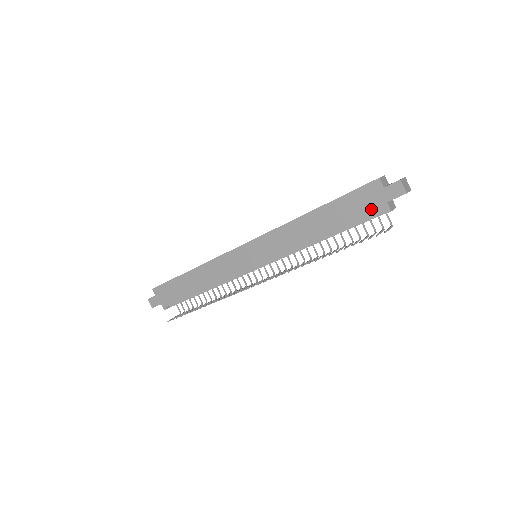
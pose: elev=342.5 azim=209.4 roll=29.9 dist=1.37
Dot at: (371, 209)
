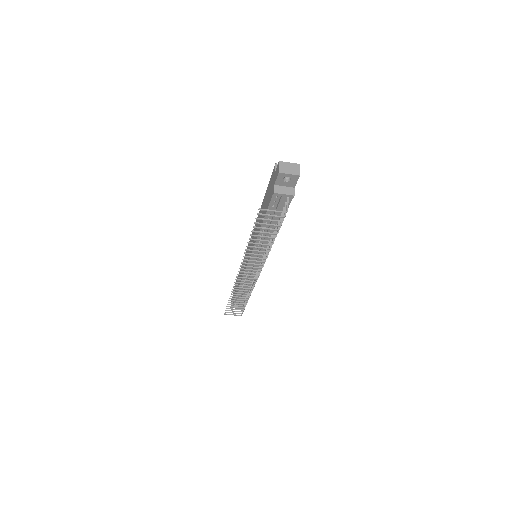
Dot at: (271, 194)
